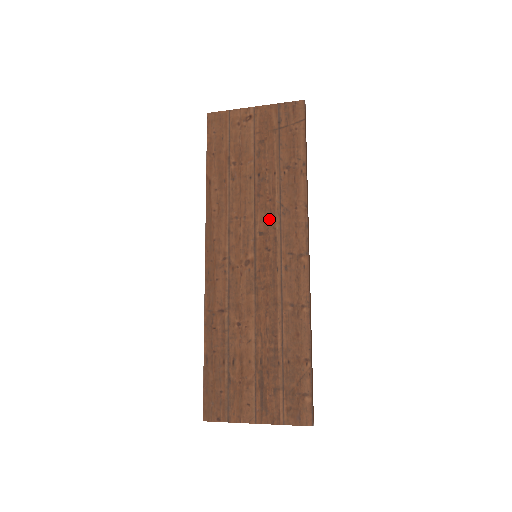
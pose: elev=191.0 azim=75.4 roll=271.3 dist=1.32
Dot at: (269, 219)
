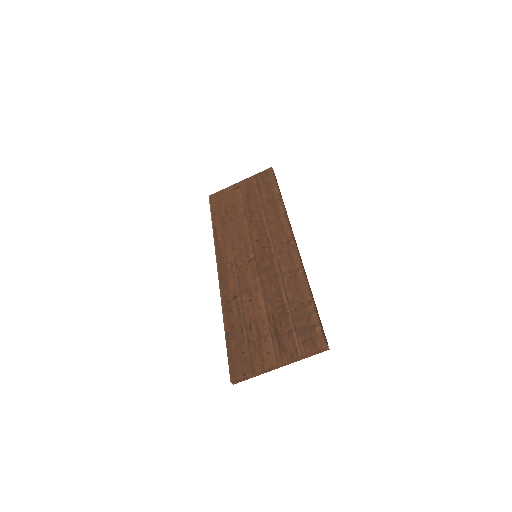
Dot at: (261, 231)
